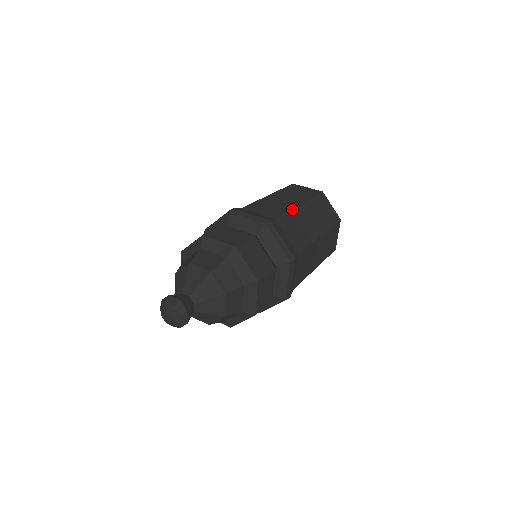
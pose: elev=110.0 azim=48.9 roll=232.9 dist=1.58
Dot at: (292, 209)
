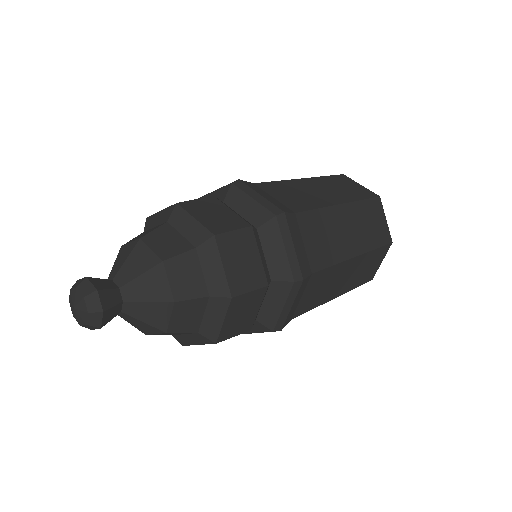
Dot at: (286, 180)
